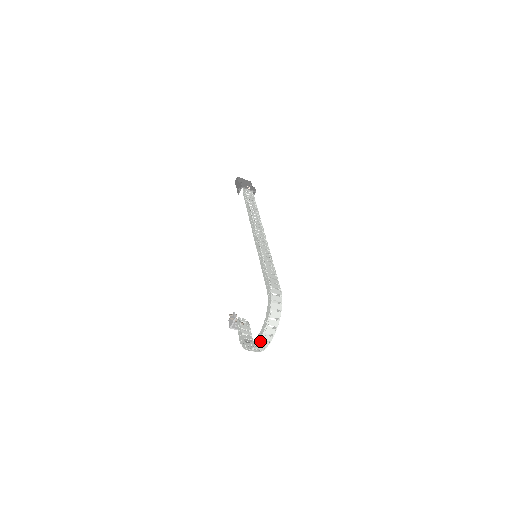
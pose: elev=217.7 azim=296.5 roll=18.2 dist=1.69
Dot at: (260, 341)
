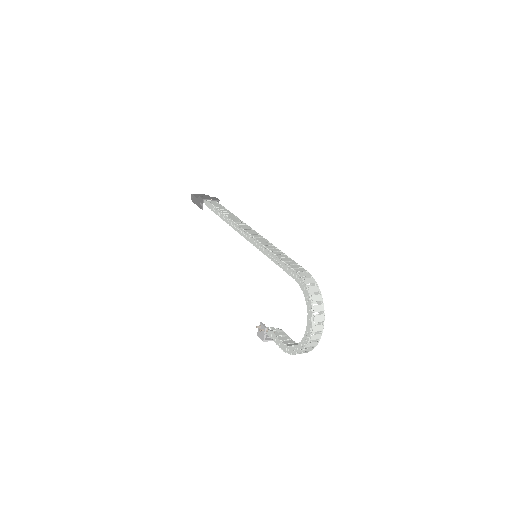
Dot at: occluded
